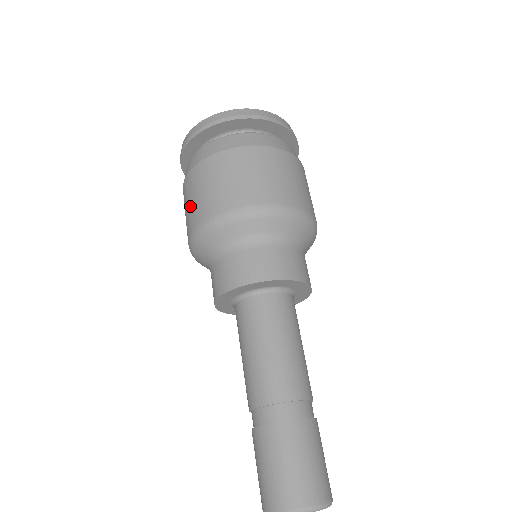
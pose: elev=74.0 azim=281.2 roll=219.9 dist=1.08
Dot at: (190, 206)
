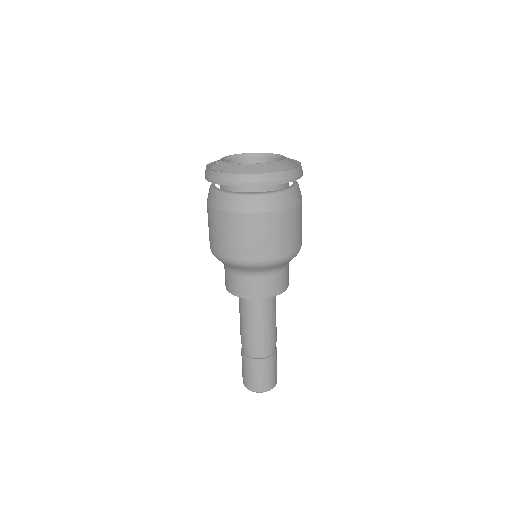
Dot at: (215, 235)
